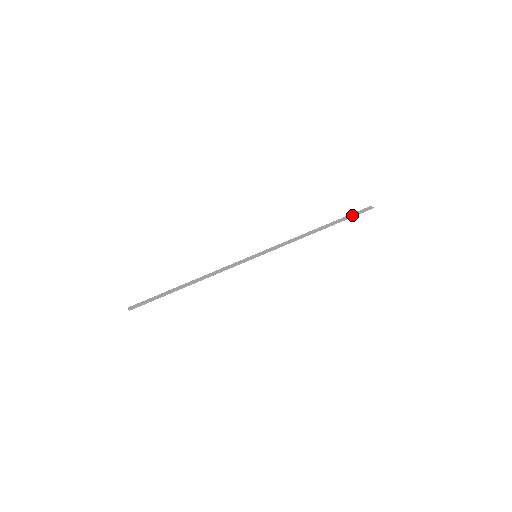
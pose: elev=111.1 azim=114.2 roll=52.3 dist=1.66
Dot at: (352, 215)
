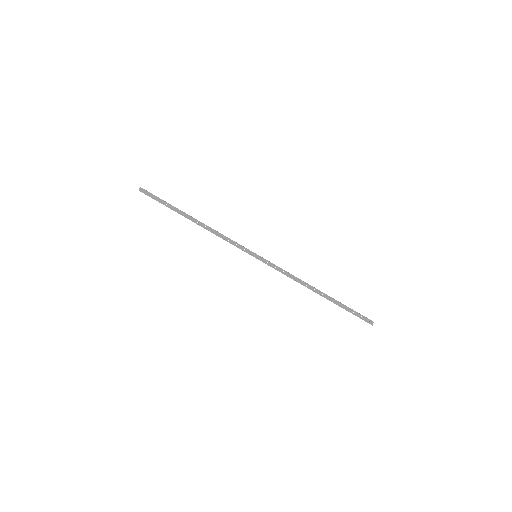
Dot at: (351, 312)
